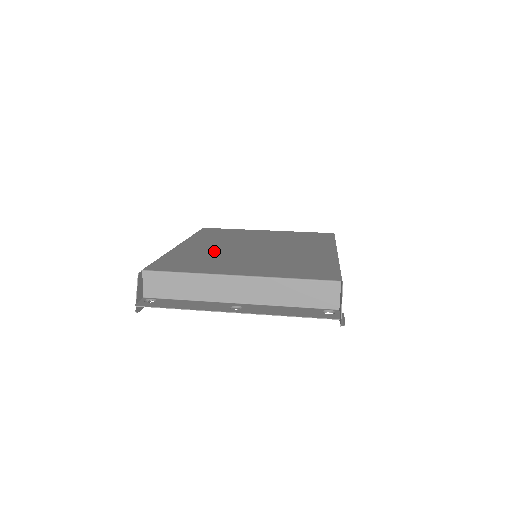
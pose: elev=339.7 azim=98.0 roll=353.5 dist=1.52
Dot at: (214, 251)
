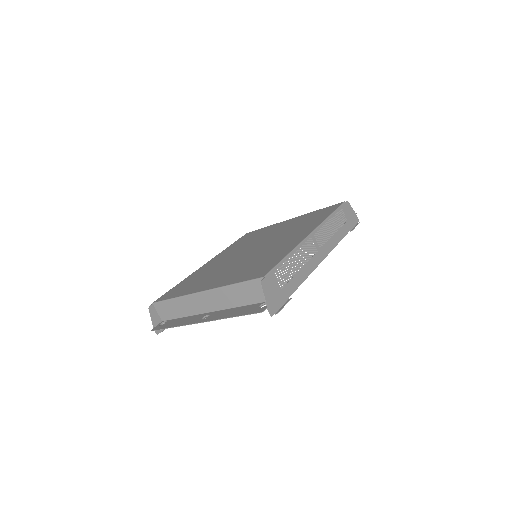
Dot at: (218, 265)
